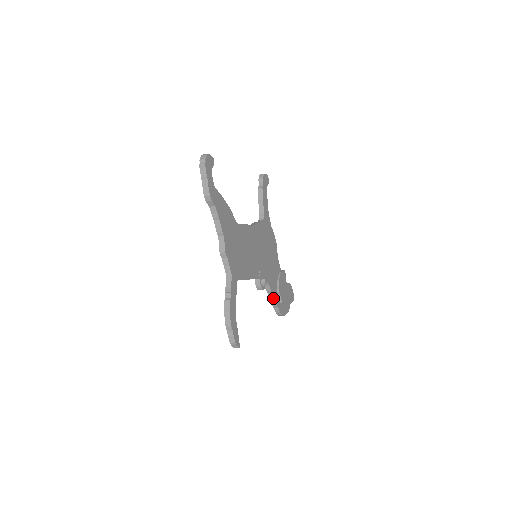
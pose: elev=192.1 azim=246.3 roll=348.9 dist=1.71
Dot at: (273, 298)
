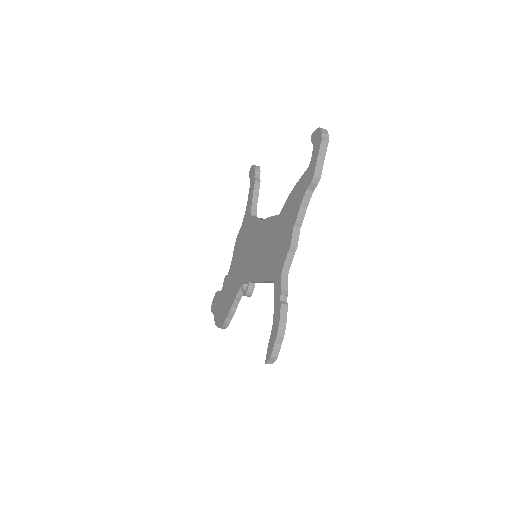
Dot at: (235, 307)
